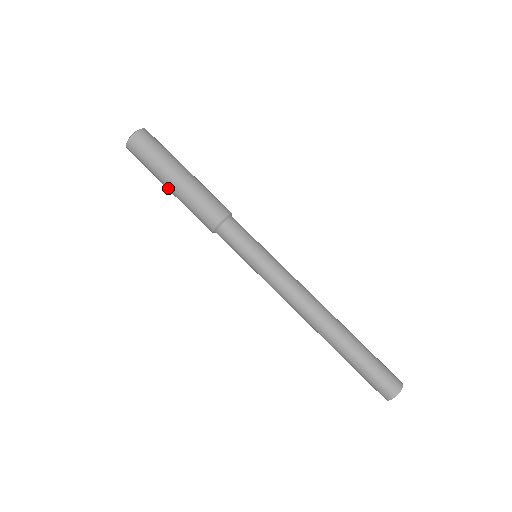
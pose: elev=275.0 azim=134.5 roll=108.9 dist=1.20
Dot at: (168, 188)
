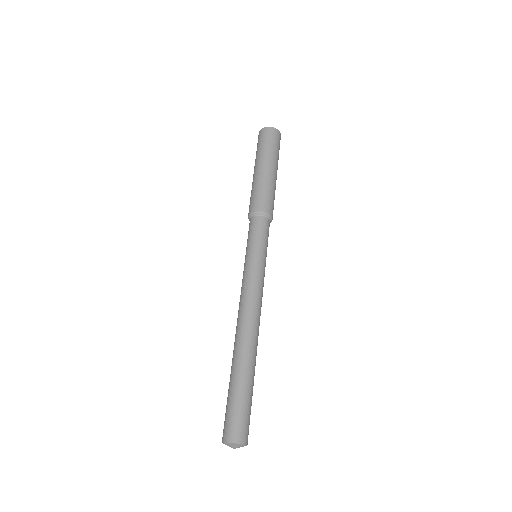
Dot at: (254, 170)
